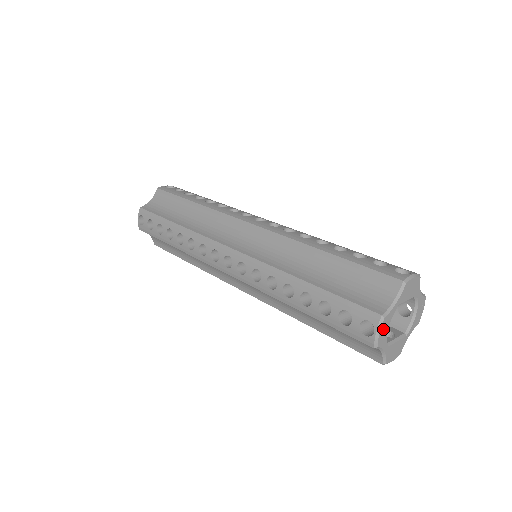
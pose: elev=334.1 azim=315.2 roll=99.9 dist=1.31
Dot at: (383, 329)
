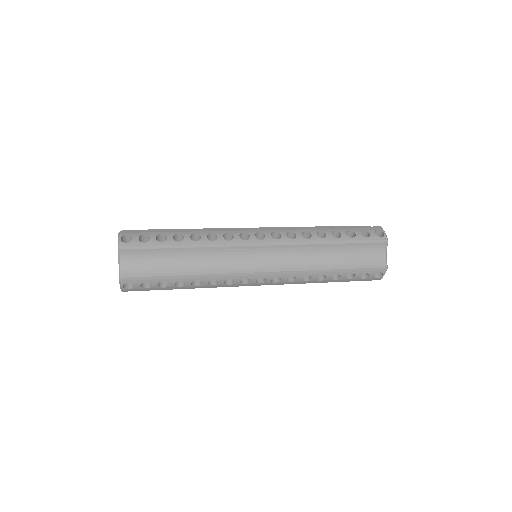
Dot at: occluded
